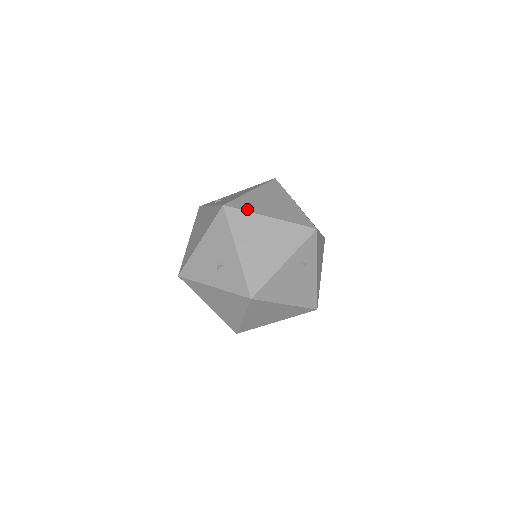
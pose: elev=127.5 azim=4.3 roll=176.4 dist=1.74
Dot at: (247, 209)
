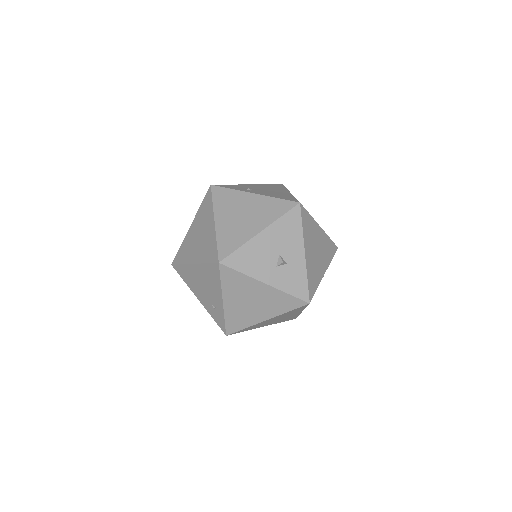
Dot at: occluded
